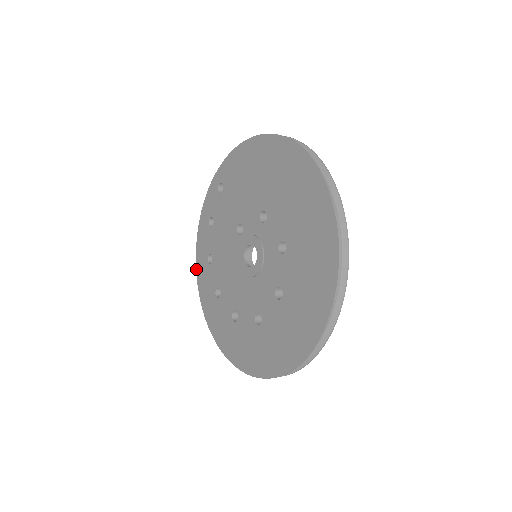
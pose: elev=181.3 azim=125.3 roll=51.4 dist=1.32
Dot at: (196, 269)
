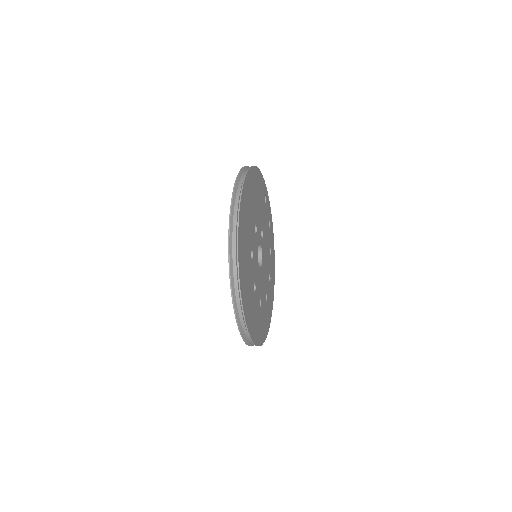
Dot at: occluded
